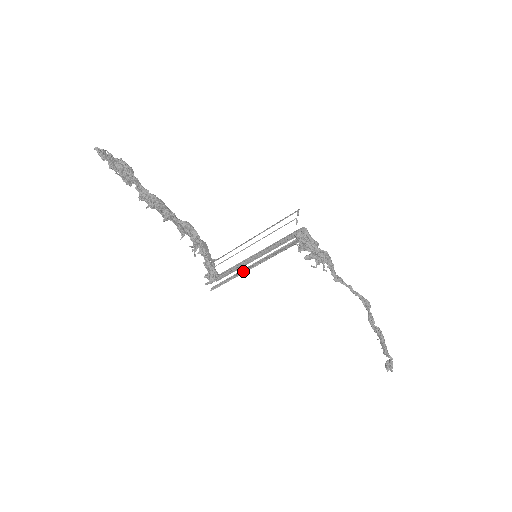
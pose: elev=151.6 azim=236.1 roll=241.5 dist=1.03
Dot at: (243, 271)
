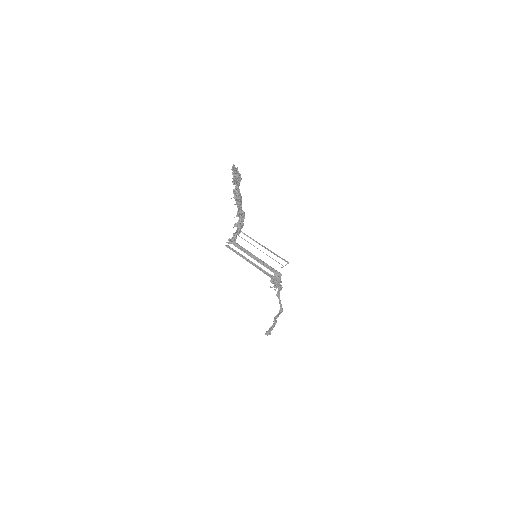
Dot at: (244, 257)
